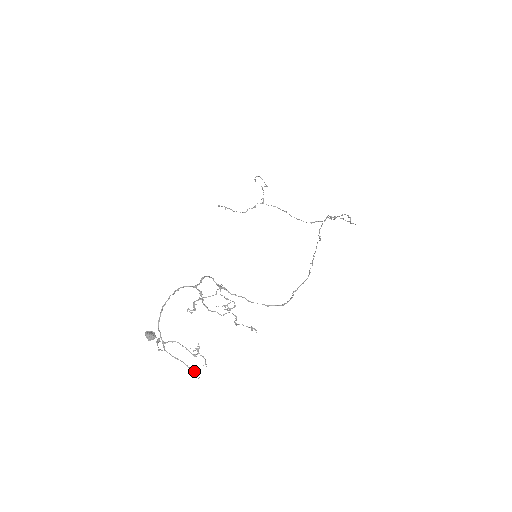
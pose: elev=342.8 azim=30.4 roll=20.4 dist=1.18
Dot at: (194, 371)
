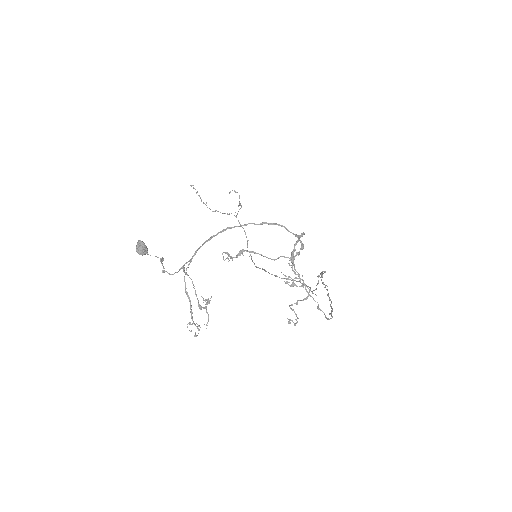
Dot at: (195, 324)
